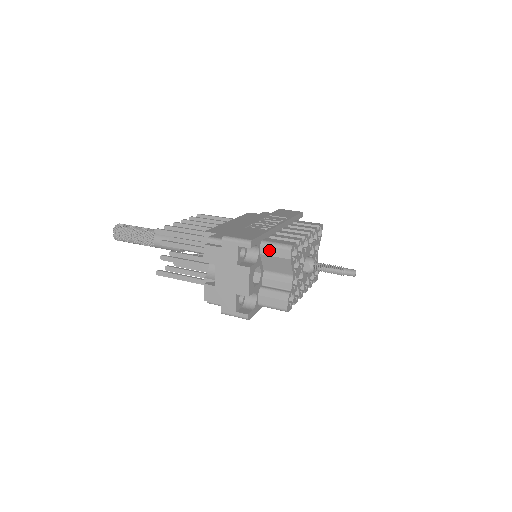
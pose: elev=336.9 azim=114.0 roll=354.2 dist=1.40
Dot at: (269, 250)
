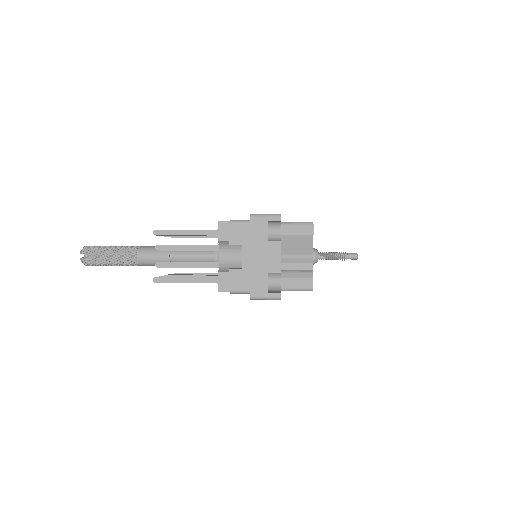
Dot at: (291, 229)
